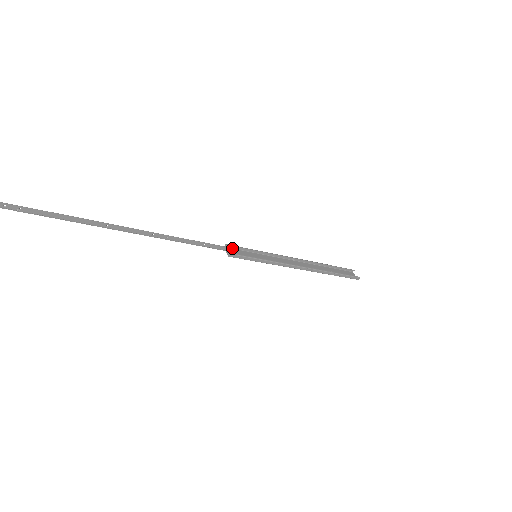
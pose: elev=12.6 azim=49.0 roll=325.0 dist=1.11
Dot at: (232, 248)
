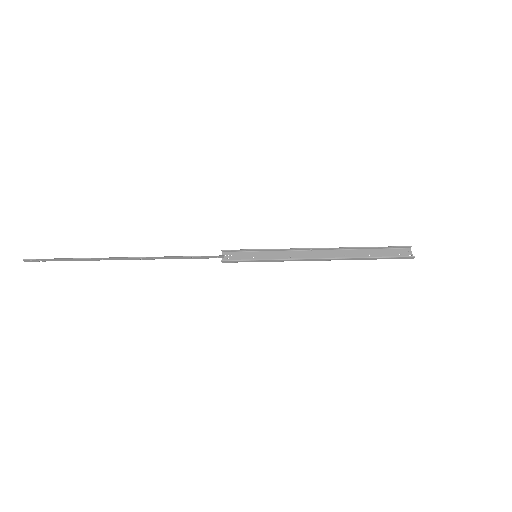
Dot at: (221, 256)
